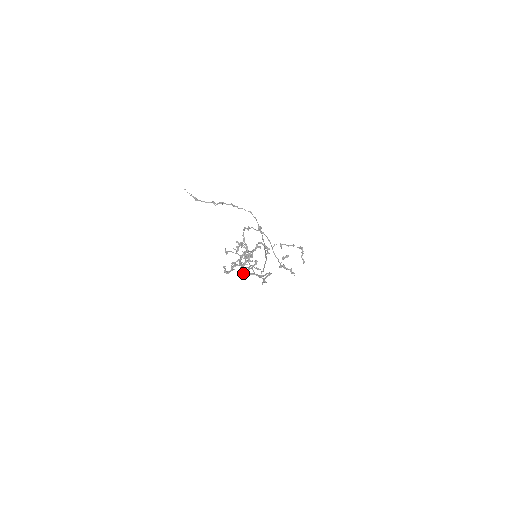
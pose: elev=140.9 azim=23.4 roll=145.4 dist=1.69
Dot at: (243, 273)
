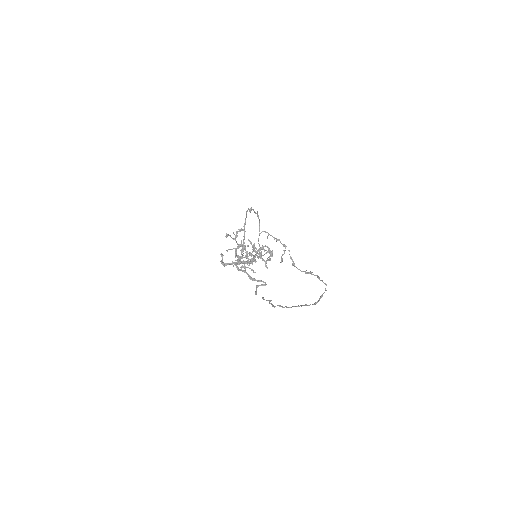
Dot at: occluded
